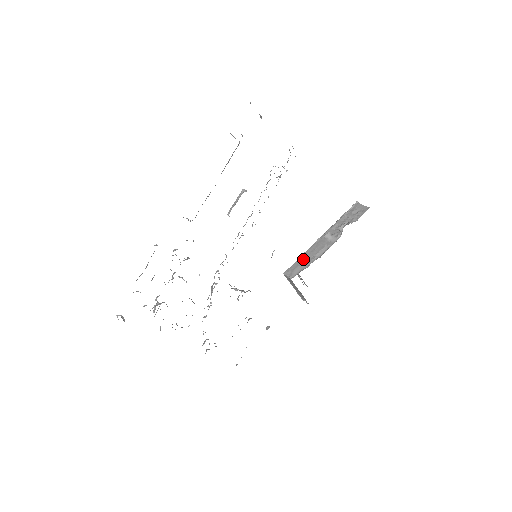
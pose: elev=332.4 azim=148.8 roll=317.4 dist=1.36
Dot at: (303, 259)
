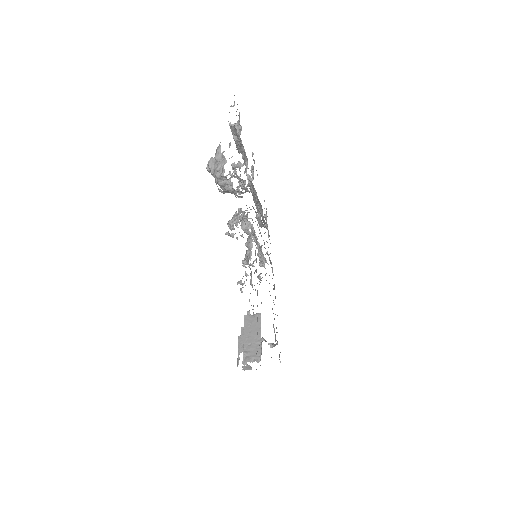
Dot at: occluded
